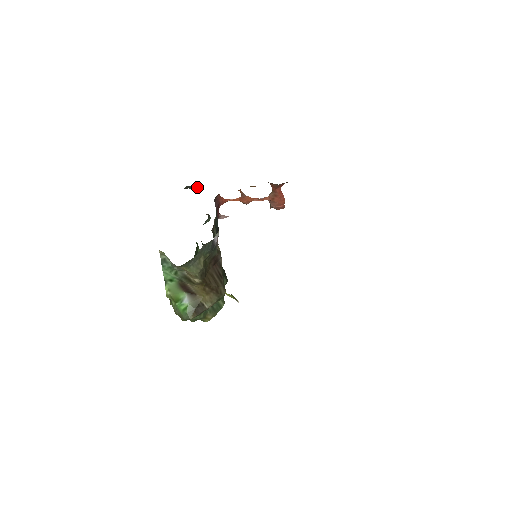
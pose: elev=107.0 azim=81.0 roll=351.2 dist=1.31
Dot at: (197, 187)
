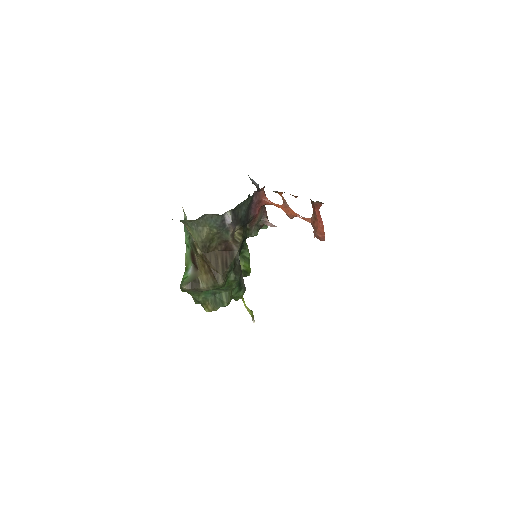
Dot at: (255, 182)
